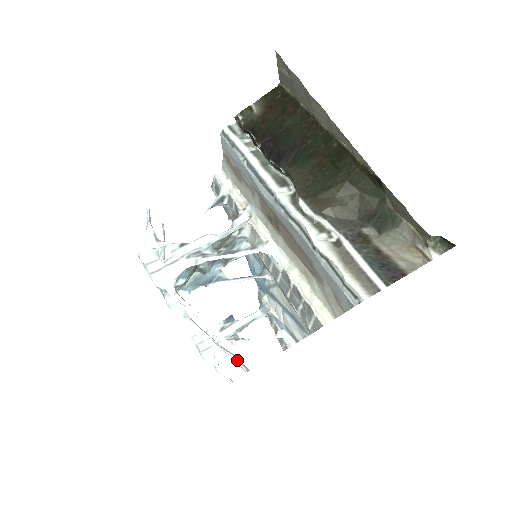
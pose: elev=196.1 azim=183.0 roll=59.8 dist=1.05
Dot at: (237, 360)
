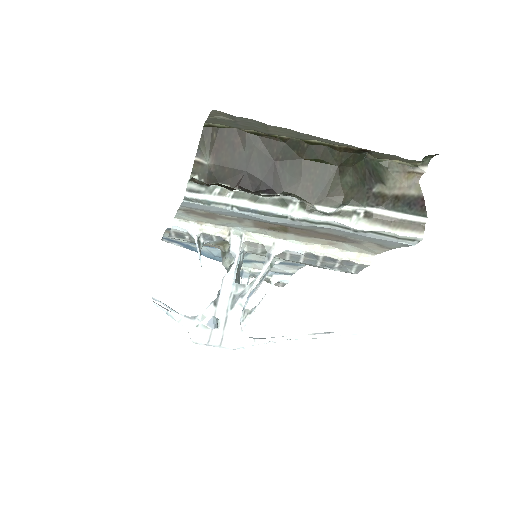
Dot at: occluded
